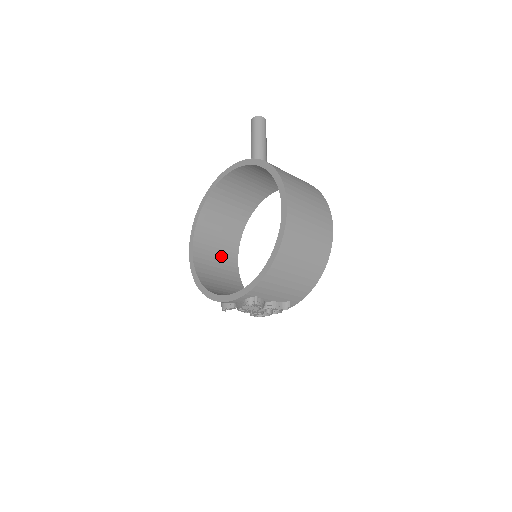
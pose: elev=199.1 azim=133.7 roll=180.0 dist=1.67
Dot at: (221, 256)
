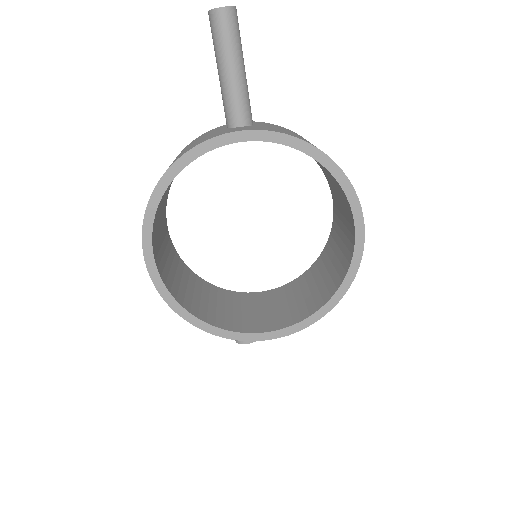
Dot at: (164, 243)
